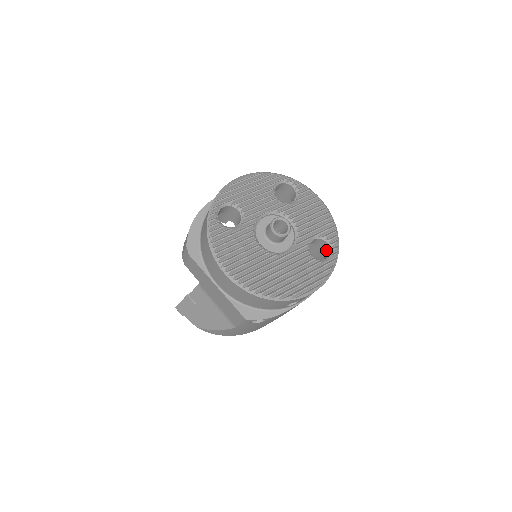
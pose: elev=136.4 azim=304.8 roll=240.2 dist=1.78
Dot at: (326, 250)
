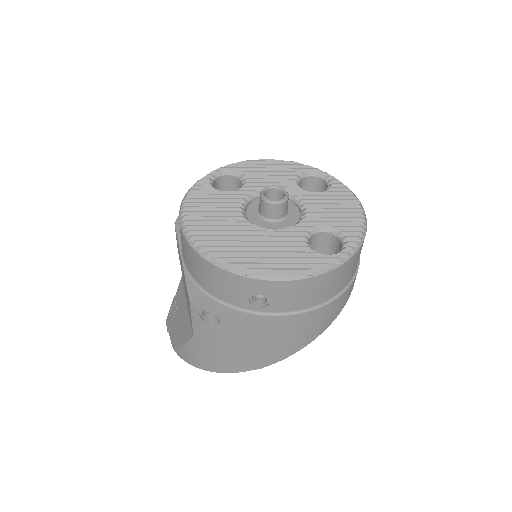
Dot at: occluded
